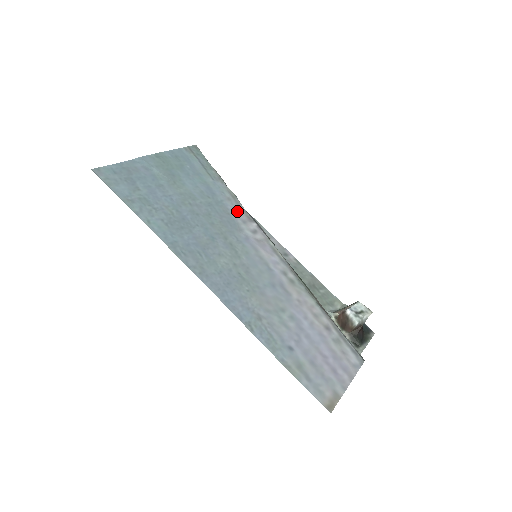
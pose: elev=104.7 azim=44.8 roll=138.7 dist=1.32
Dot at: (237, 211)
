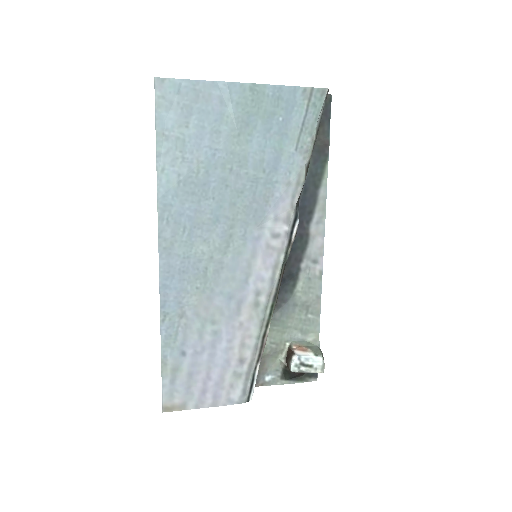
Dot at: (283, 202)
